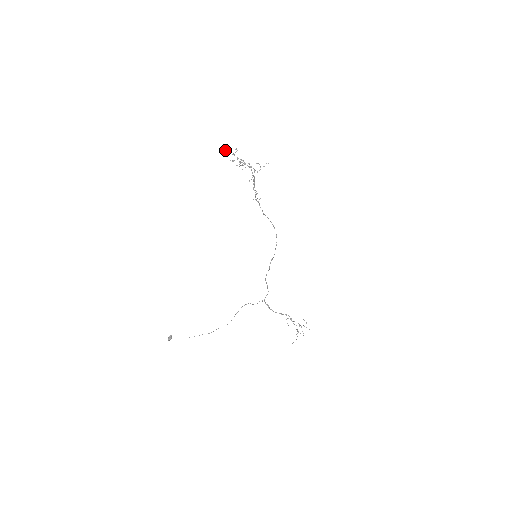
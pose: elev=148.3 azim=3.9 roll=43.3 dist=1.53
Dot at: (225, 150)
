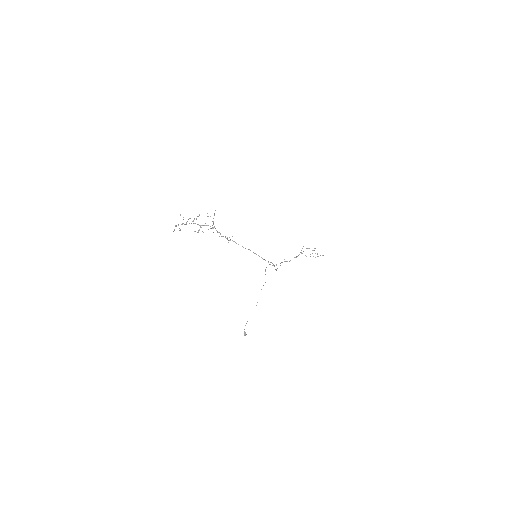
Dot at: (175, 225)
